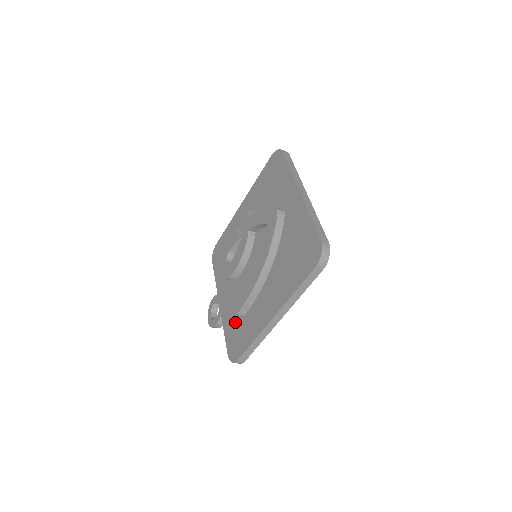
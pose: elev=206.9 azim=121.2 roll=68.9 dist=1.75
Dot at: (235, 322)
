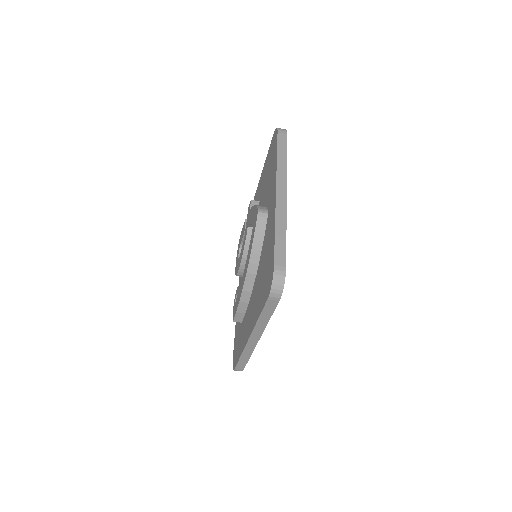
Dot at: (238, 326)
